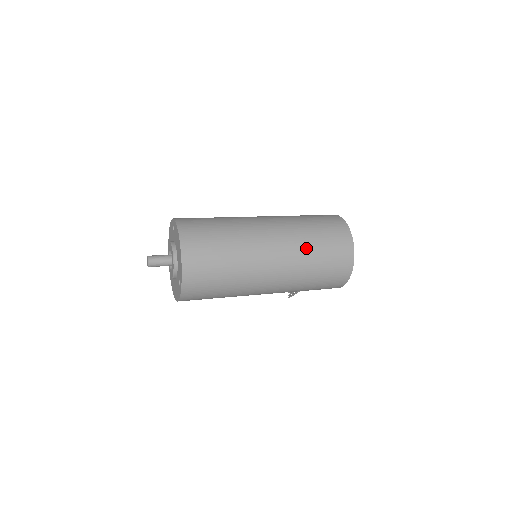
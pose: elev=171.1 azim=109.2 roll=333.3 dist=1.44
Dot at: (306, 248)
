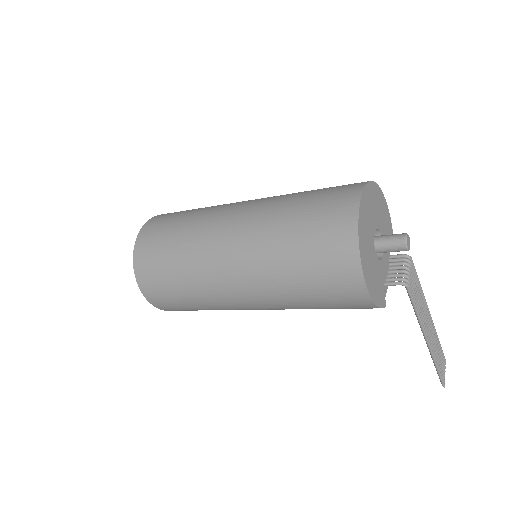
Dot at: (276, 219)
